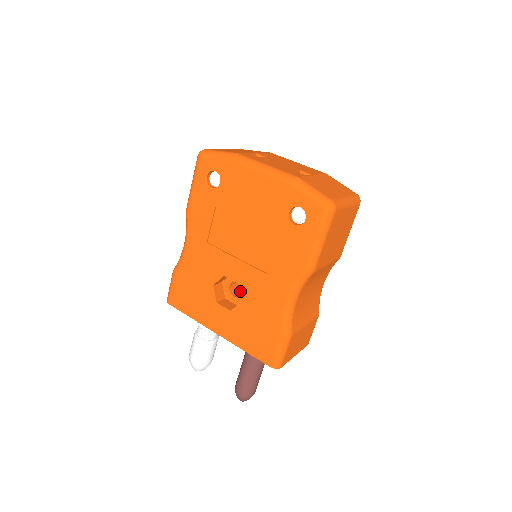
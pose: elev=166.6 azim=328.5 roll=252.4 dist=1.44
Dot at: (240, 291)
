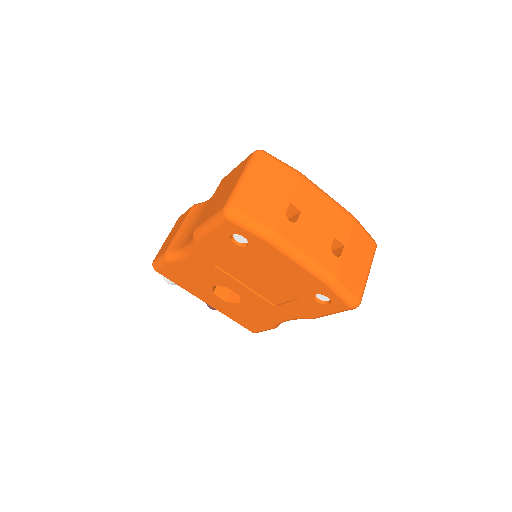
Dot at: (241, 300)
